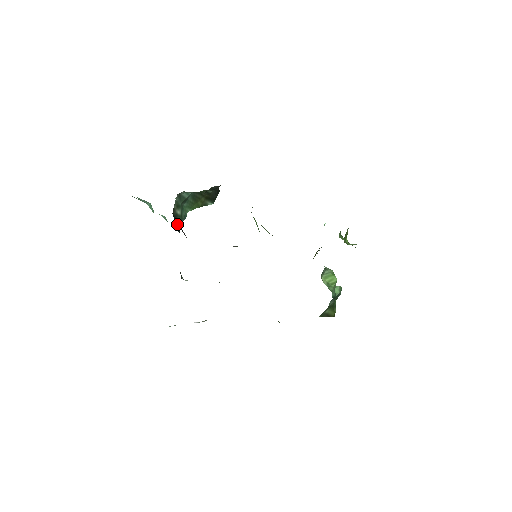
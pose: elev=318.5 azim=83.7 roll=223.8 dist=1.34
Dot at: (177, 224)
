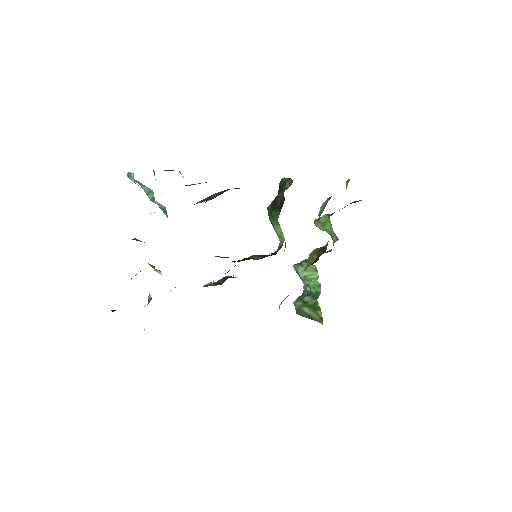
Dot at: occluded
